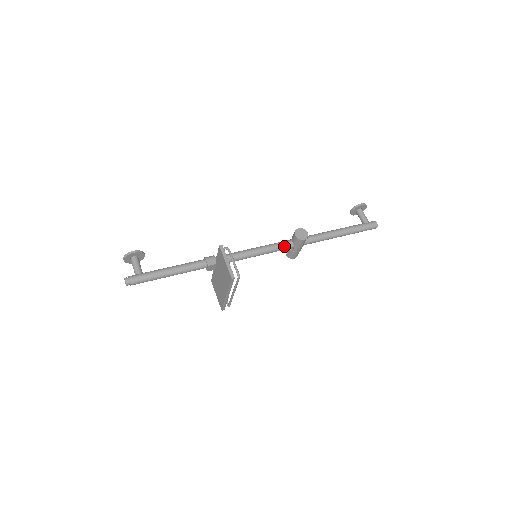
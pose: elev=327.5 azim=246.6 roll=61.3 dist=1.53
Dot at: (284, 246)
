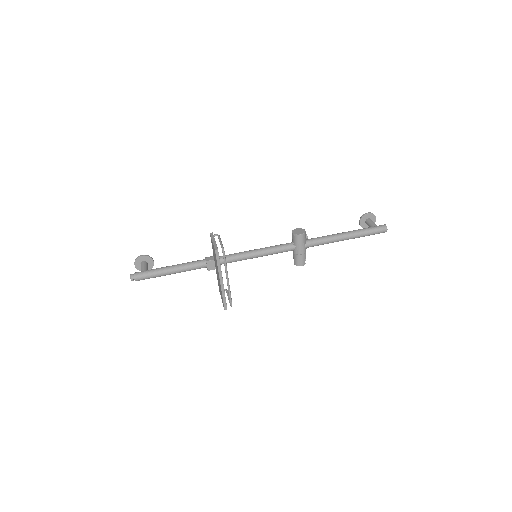
Dot at: (284, 246)
